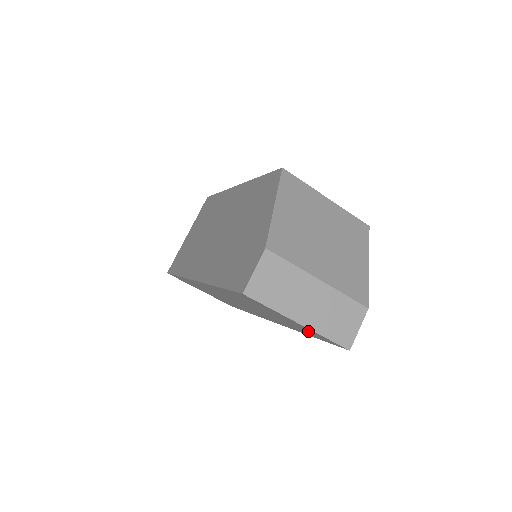
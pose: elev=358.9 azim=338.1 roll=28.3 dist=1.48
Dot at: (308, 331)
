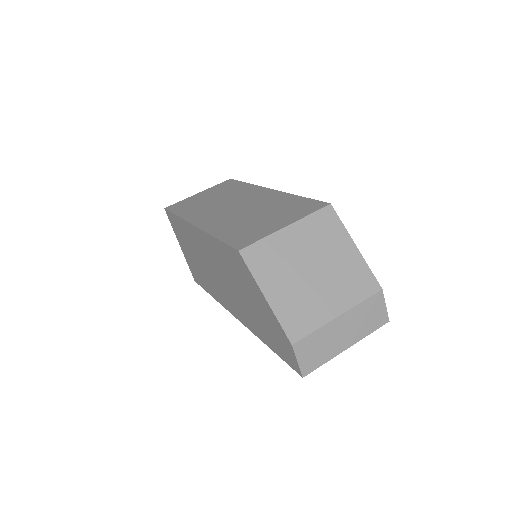
Dot at: occluded
